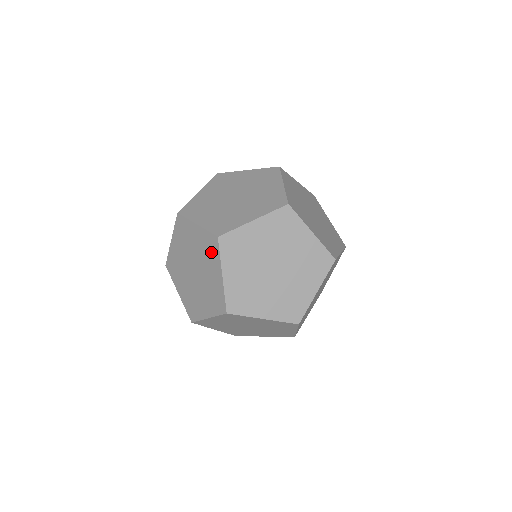
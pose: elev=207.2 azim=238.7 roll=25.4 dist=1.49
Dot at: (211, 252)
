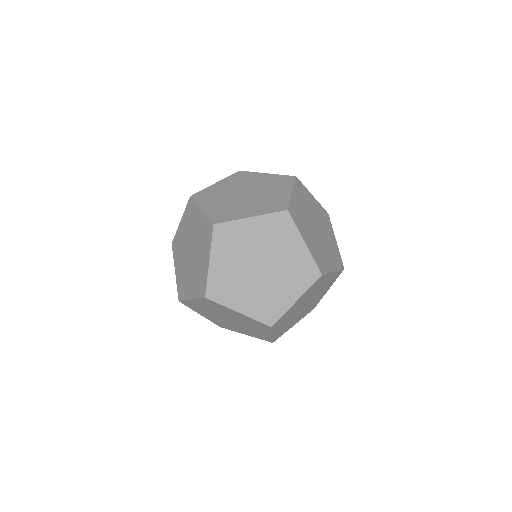
Dot at: (282, 183)
